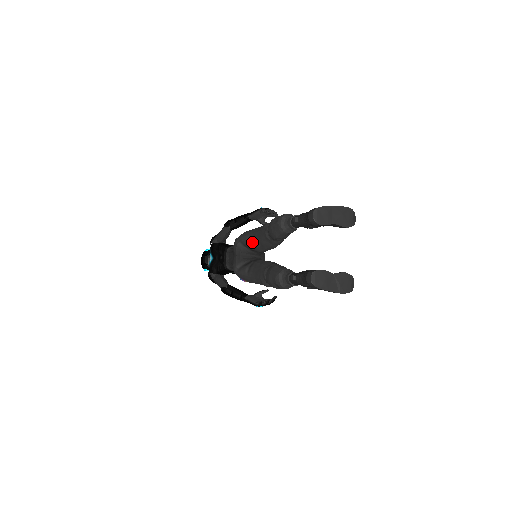
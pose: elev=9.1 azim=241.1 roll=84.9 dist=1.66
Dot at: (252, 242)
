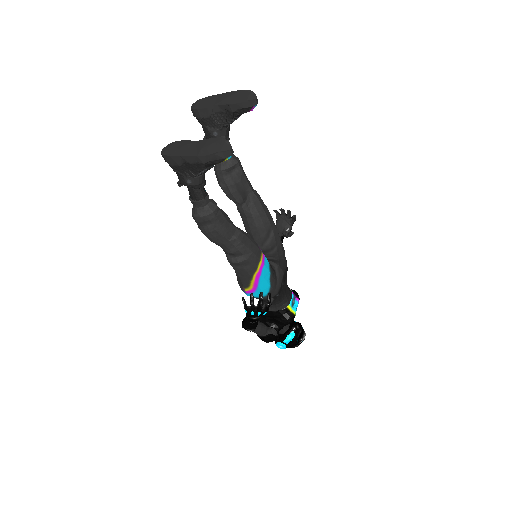
Dot at: occluded
